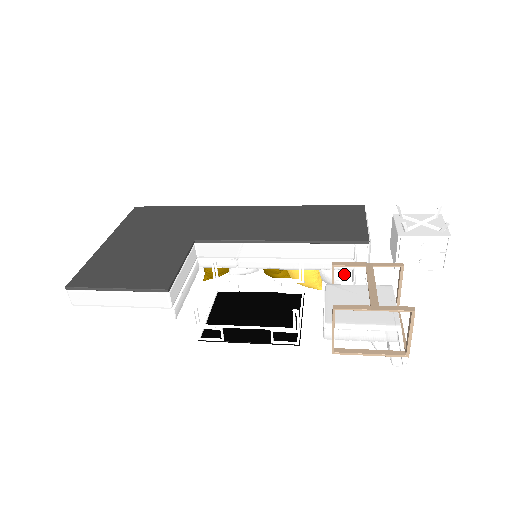
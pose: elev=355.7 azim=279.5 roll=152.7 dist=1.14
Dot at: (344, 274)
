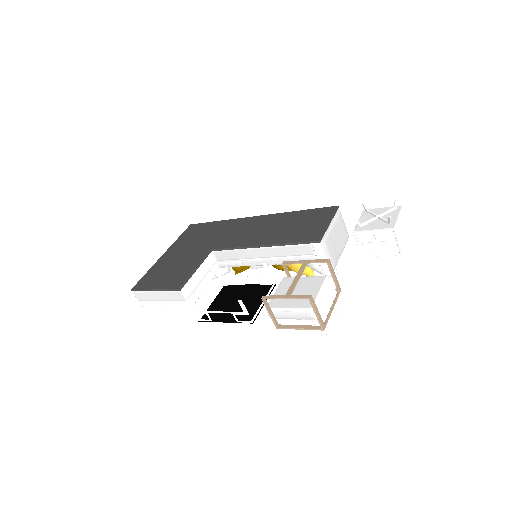
Dot at: (318, 265)
